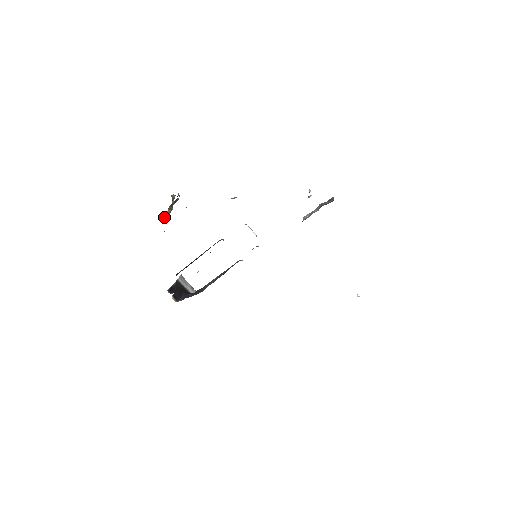
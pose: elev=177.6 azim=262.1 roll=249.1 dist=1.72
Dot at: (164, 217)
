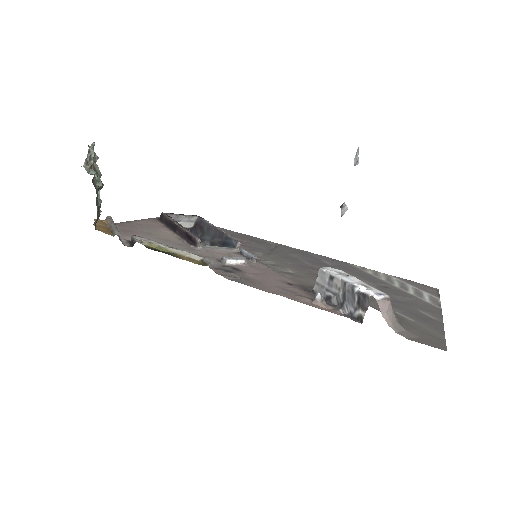
Dot at: occluded
